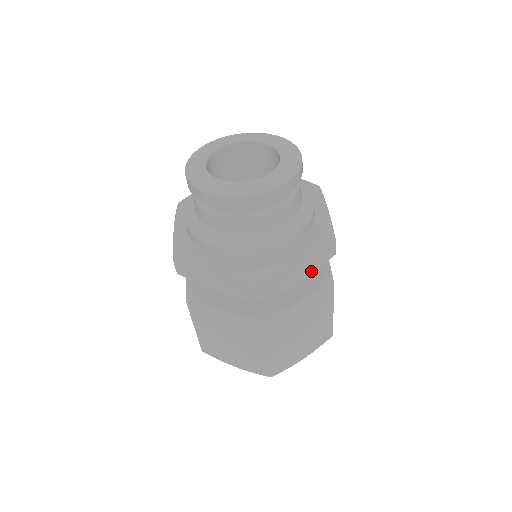
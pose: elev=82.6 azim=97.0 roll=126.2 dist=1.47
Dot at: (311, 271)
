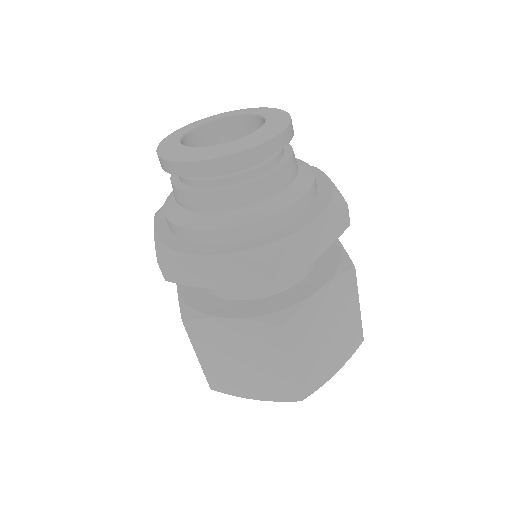
Dot at: (326, 246)
